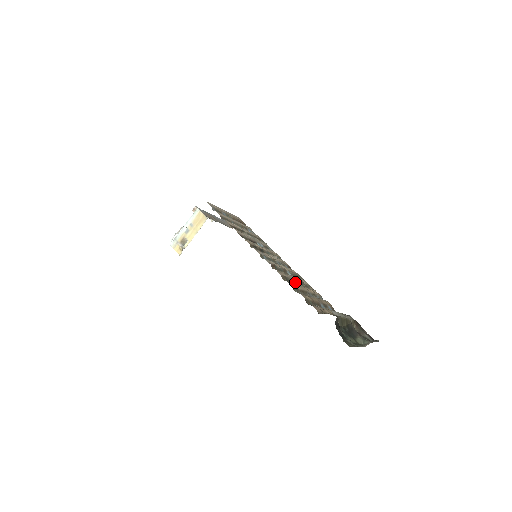
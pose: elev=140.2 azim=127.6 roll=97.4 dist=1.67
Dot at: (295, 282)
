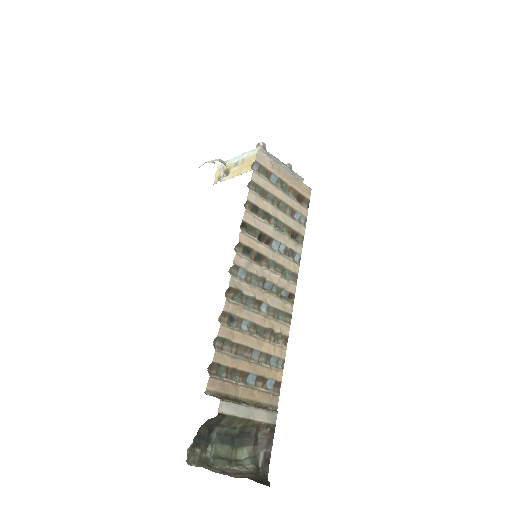
Dot at: (251, 326)
